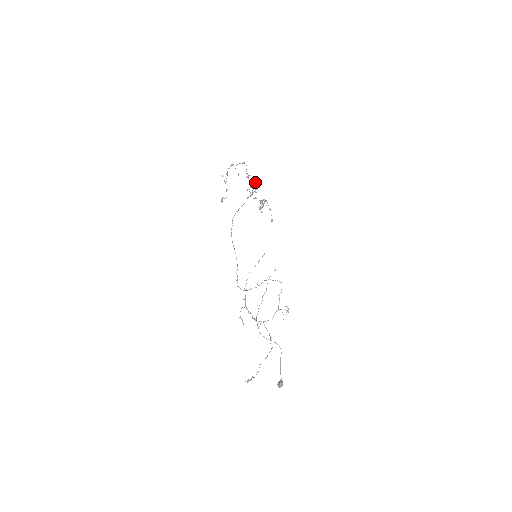
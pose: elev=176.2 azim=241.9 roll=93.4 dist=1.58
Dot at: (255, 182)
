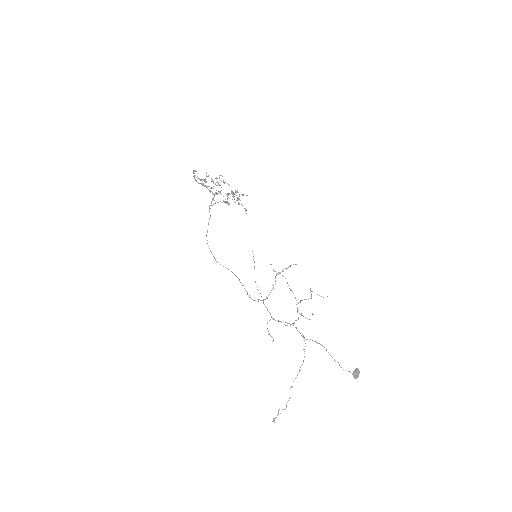
Dot at: occluded
